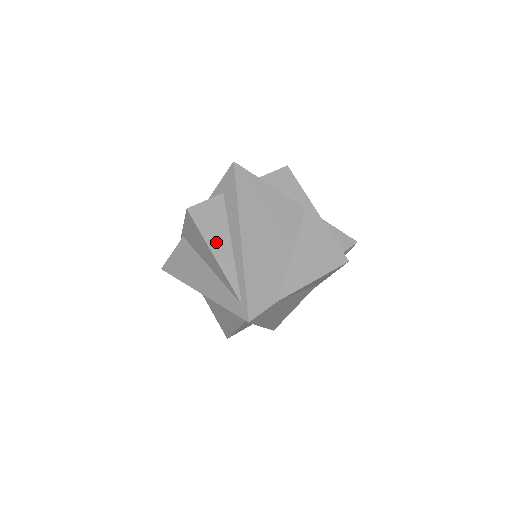
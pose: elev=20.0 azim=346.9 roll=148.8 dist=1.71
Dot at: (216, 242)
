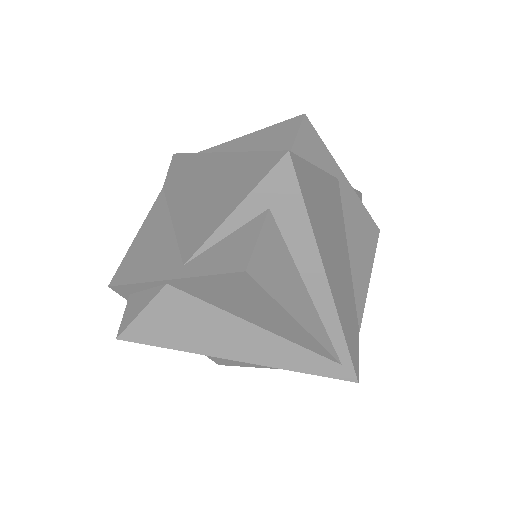
Dot at: (294, 301)
